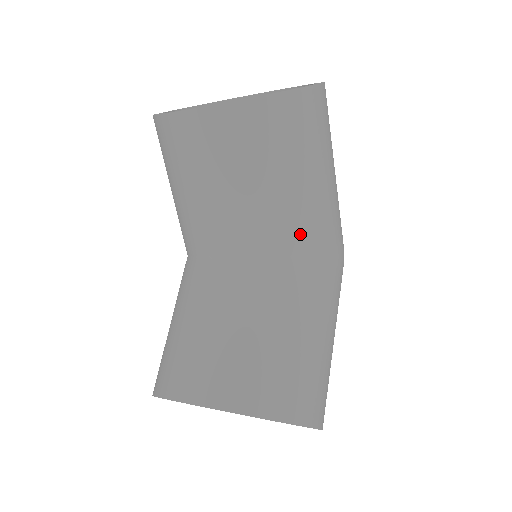
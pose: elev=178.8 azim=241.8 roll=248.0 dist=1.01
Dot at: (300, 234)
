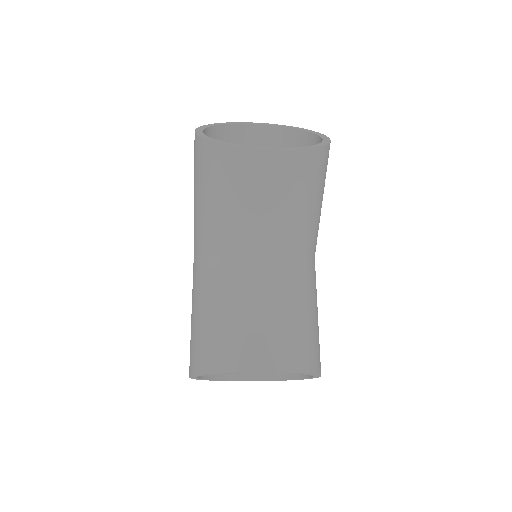
Dot at: (311, 243)
